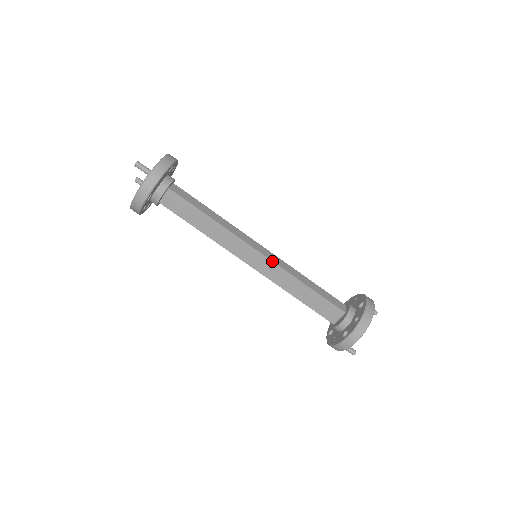
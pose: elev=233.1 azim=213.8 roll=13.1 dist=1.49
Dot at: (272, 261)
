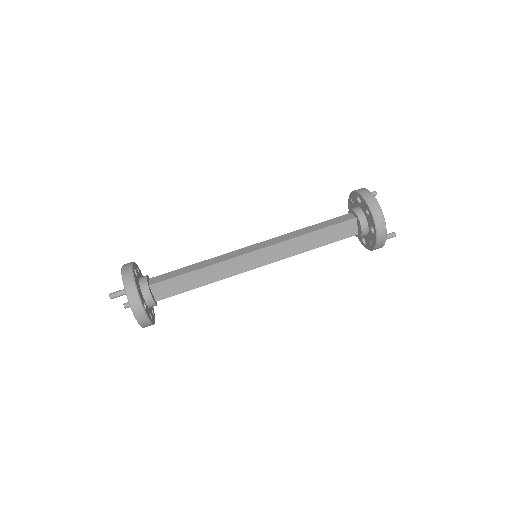
Dot at: (269, 246)
